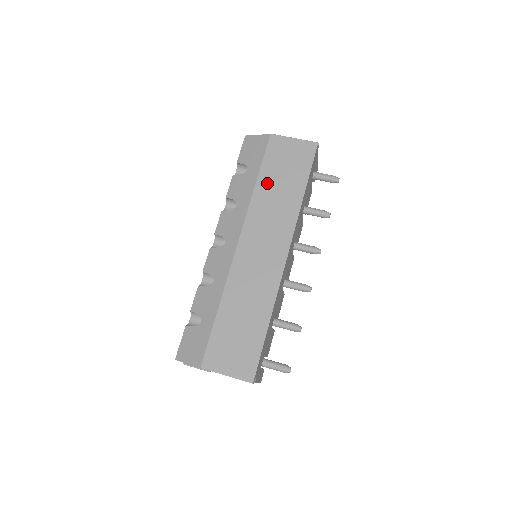
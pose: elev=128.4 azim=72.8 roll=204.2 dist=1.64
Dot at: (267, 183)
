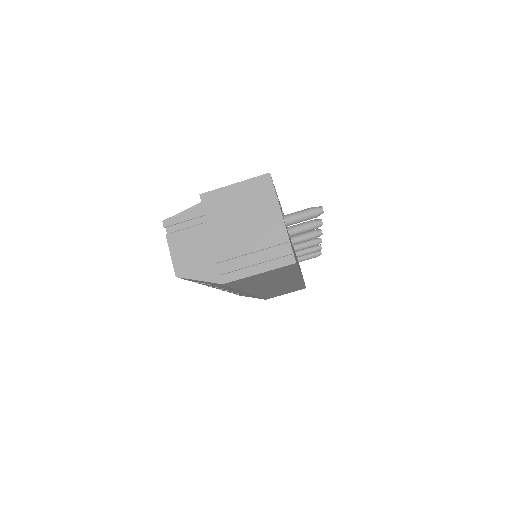
Dot at: occluded
